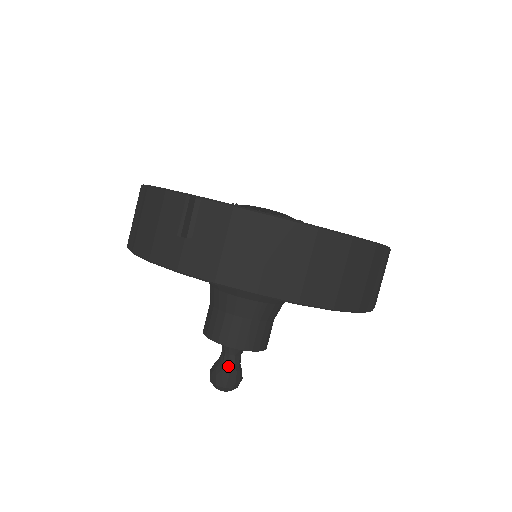
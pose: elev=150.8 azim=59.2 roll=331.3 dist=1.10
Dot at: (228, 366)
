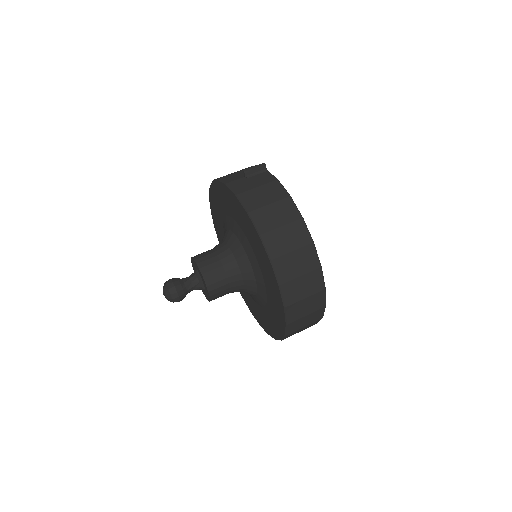
Dot at: (183, 282)
